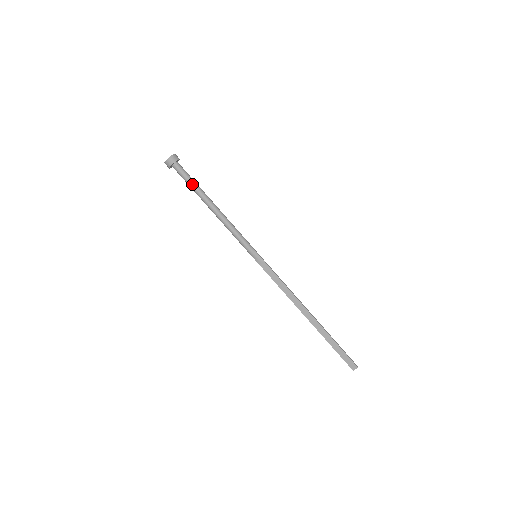
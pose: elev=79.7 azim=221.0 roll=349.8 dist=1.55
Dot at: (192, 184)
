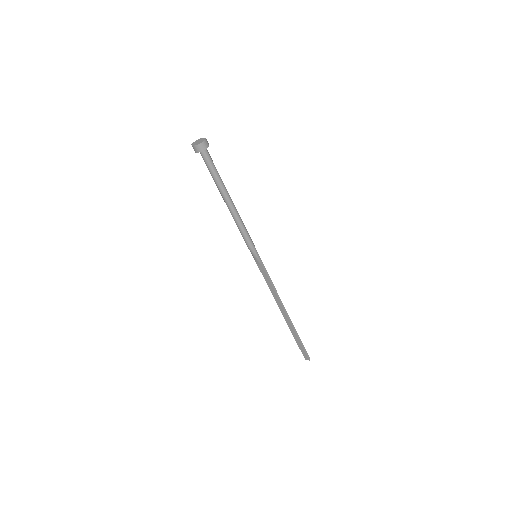
Dot at: (214, 176)
